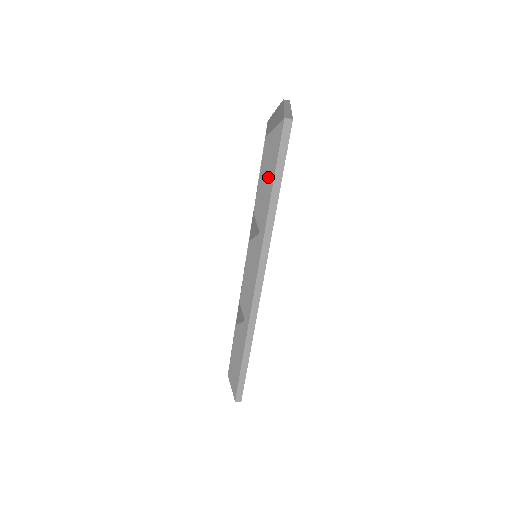
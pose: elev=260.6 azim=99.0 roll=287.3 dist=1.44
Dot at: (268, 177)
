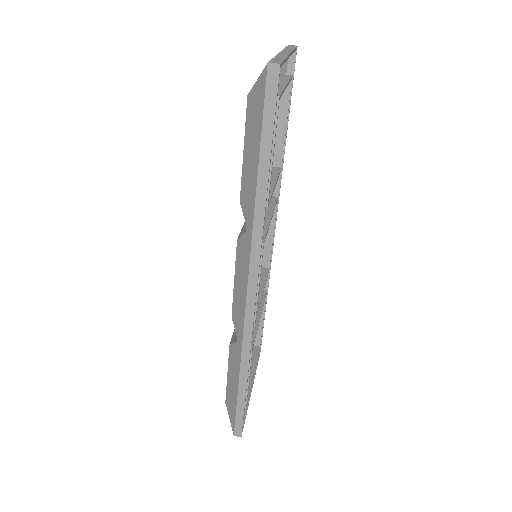
Dot at: (253, 152)
